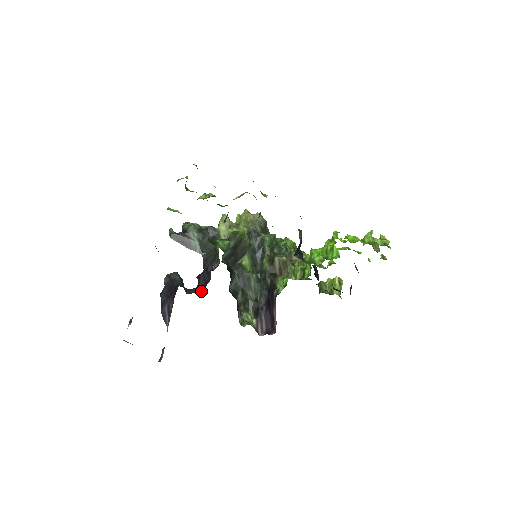
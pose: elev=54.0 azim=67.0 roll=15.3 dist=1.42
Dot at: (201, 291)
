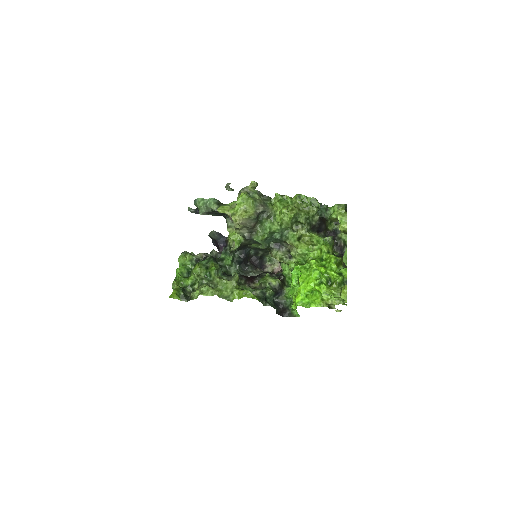
Dot at: occluded
